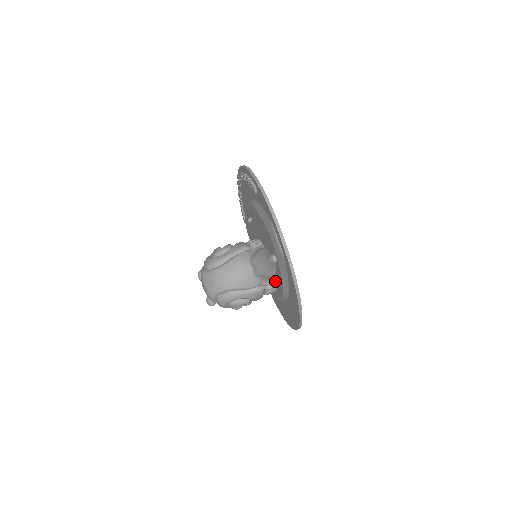
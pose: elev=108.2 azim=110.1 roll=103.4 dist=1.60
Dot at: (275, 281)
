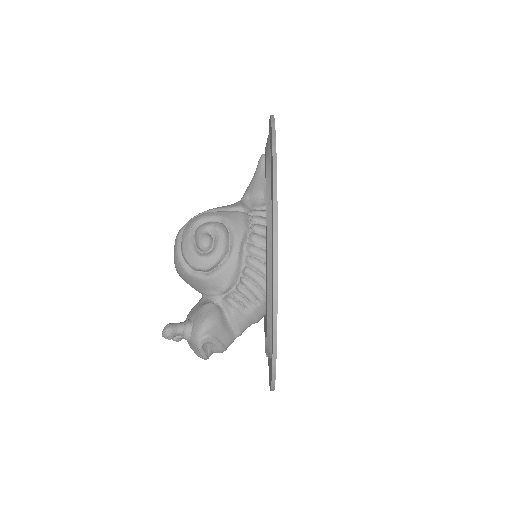
Dot at: (265, 211)
